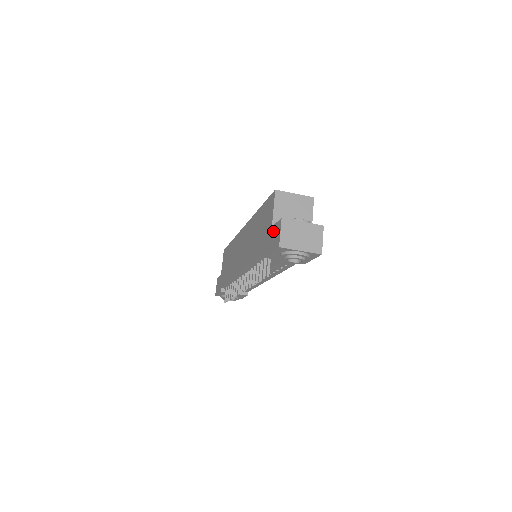
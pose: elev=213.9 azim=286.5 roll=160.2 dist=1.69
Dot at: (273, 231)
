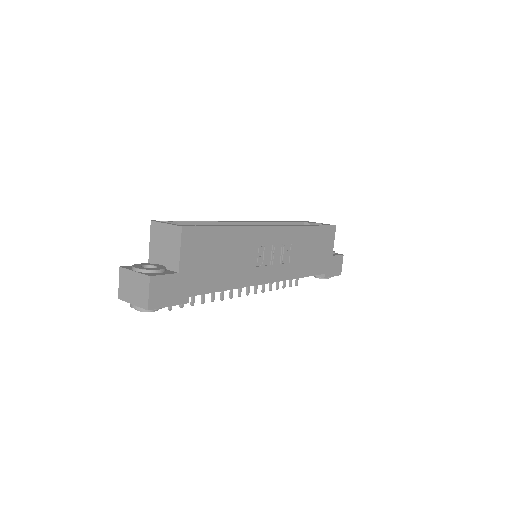
Dot at: occluded
